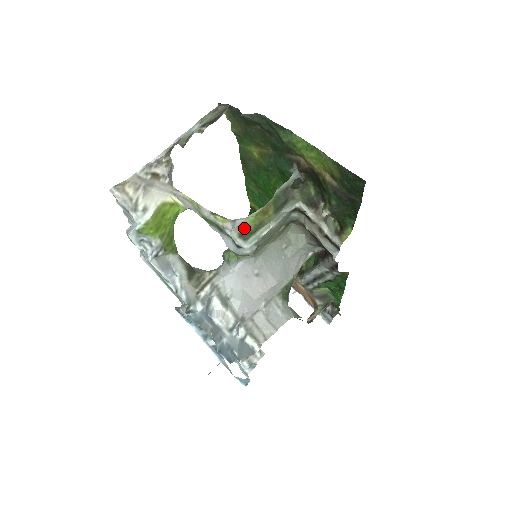
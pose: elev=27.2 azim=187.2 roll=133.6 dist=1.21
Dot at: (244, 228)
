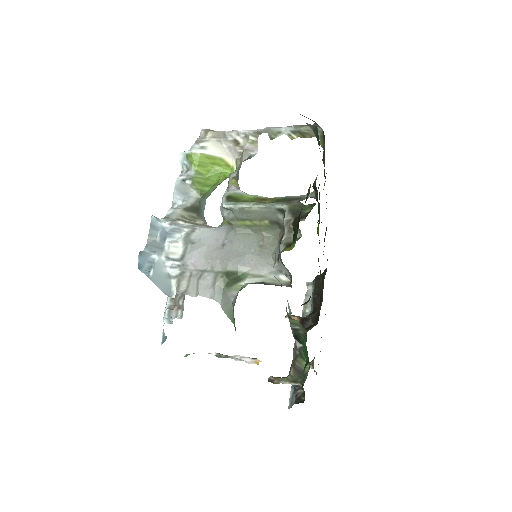
Dot at: (238, 196)
